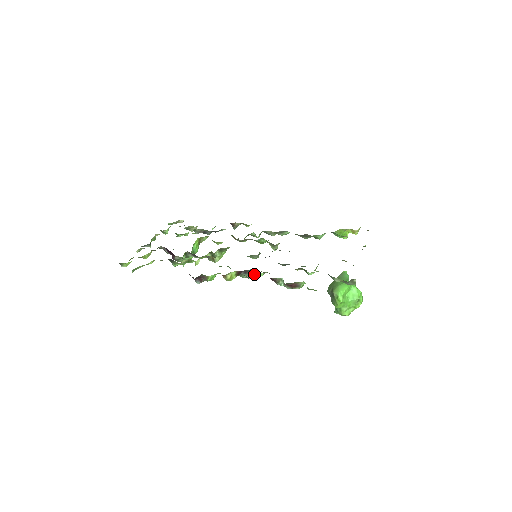
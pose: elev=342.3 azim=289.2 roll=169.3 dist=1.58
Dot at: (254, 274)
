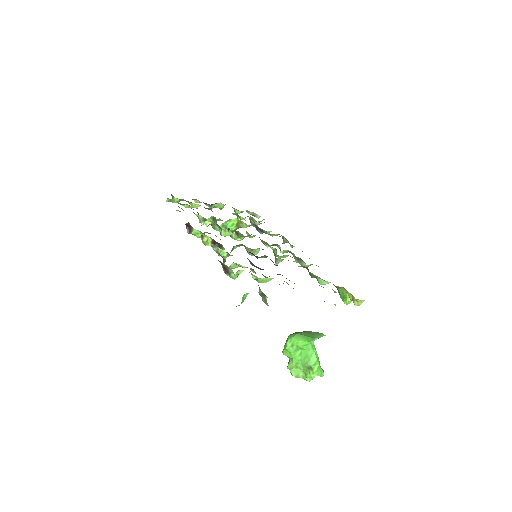
Dot at: occluded
